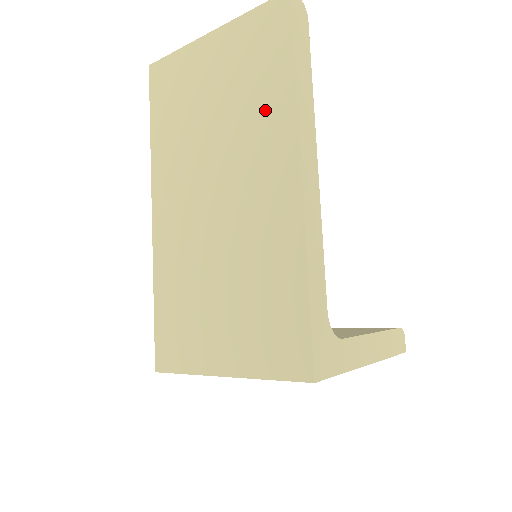
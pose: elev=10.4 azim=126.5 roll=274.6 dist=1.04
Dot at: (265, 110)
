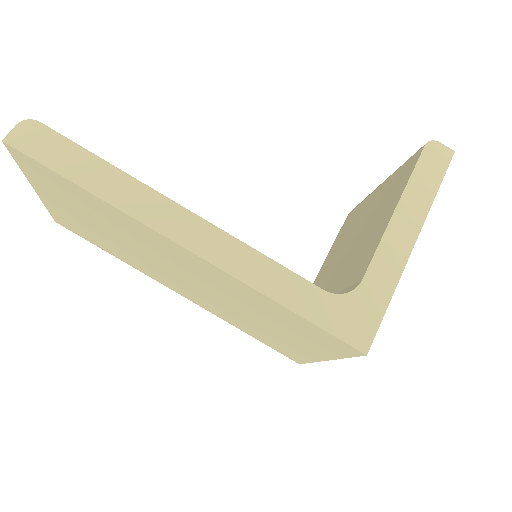
Dot at: (118, 222)
